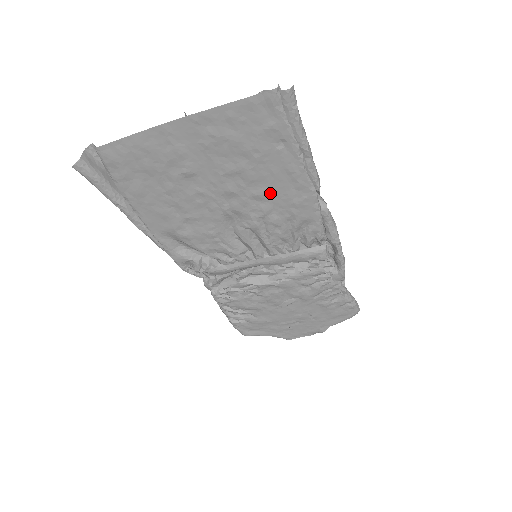
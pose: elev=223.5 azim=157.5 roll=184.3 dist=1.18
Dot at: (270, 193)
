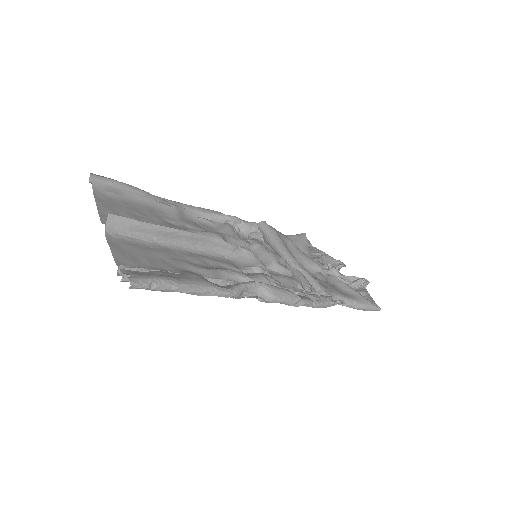
Dot at: (208, 270)
